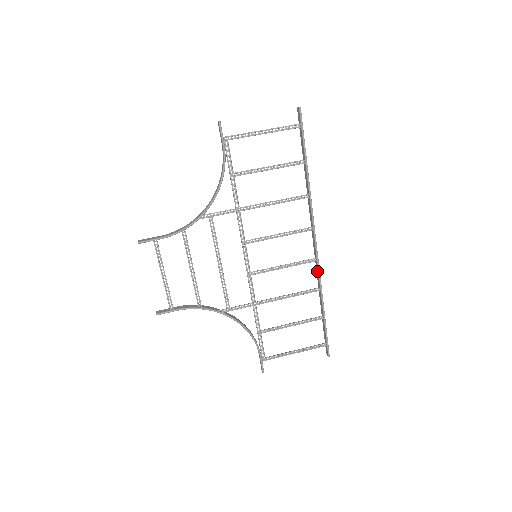
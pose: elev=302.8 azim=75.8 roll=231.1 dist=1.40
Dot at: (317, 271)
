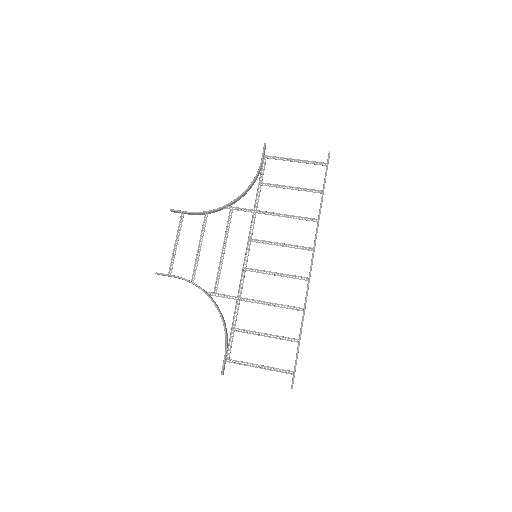
Dot at: (306, 292)
